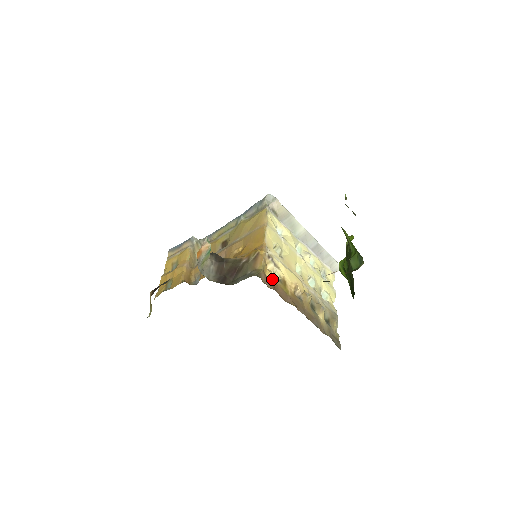
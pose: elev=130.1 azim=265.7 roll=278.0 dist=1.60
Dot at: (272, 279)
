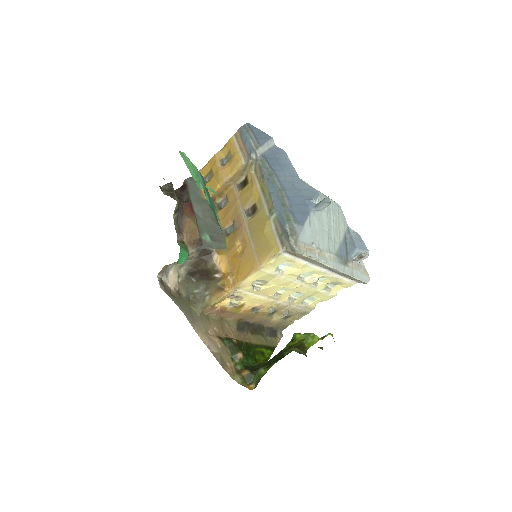
Dot at: (223, 307)
